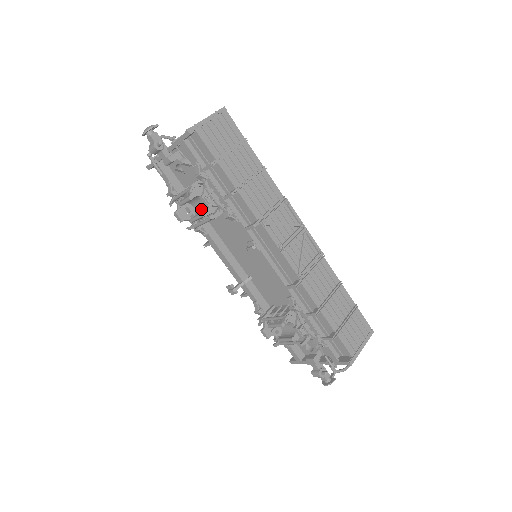
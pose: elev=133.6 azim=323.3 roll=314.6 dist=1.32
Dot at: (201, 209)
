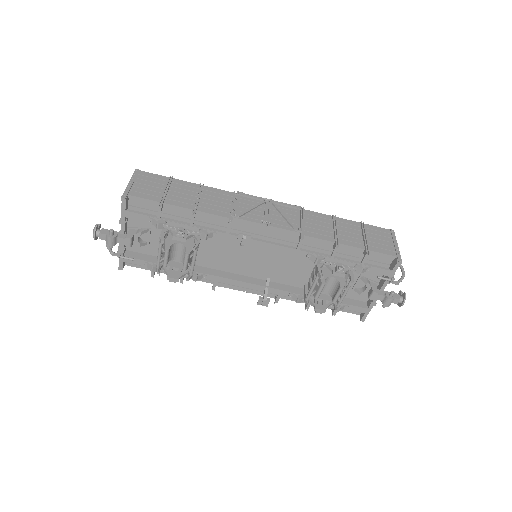
Dot at: (183, 254)
